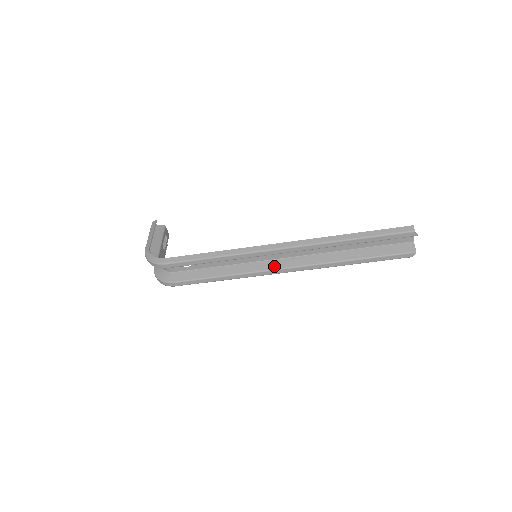
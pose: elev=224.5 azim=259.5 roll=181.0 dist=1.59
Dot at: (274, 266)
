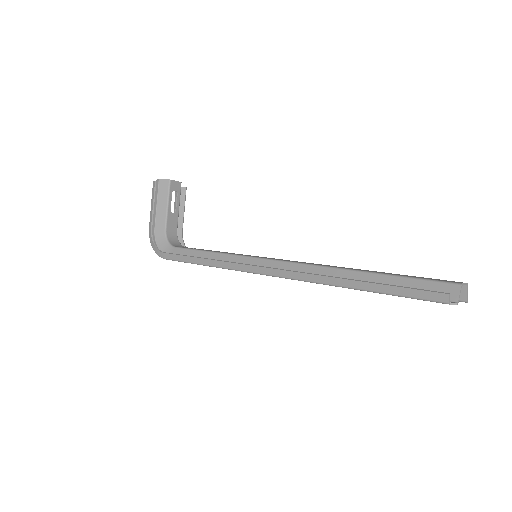
Dot at: occluded
